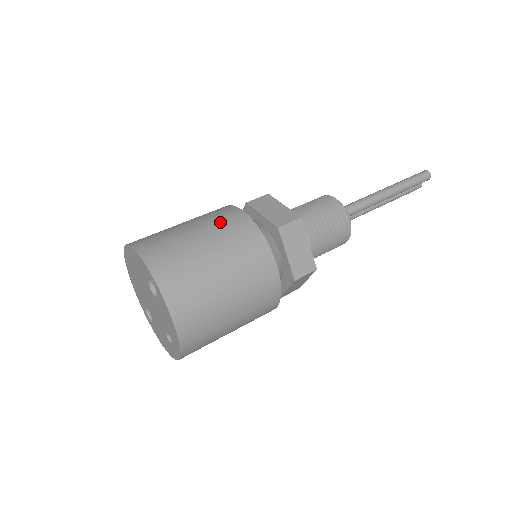
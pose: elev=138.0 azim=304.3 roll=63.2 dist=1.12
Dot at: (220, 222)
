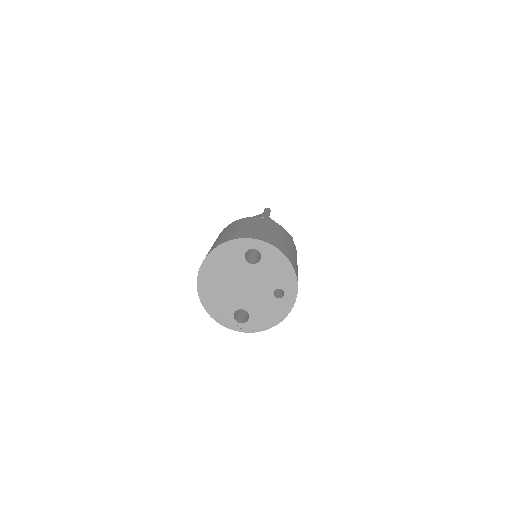
Dot at: (238, 223)
